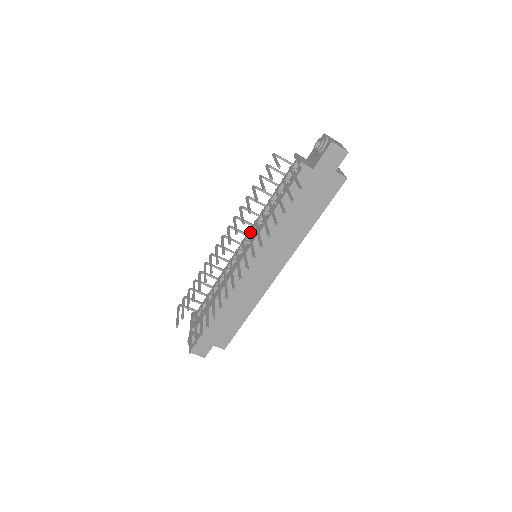
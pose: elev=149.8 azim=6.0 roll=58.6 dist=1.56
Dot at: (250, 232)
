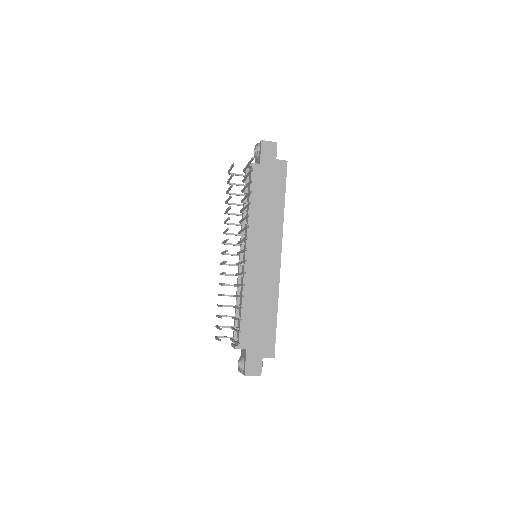
Dot at: occluded
